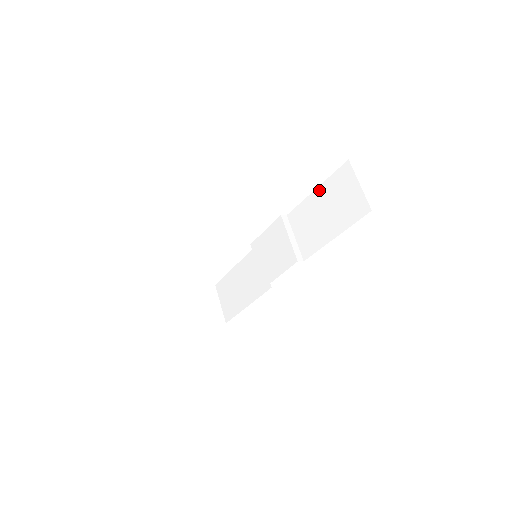
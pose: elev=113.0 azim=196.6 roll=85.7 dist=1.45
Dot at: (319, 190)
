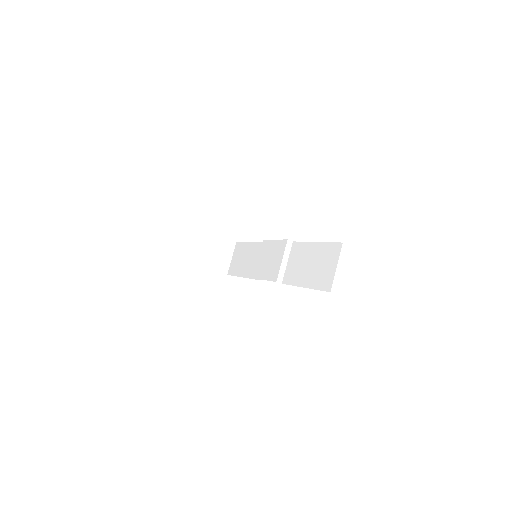
Dot at: (317, 245)
